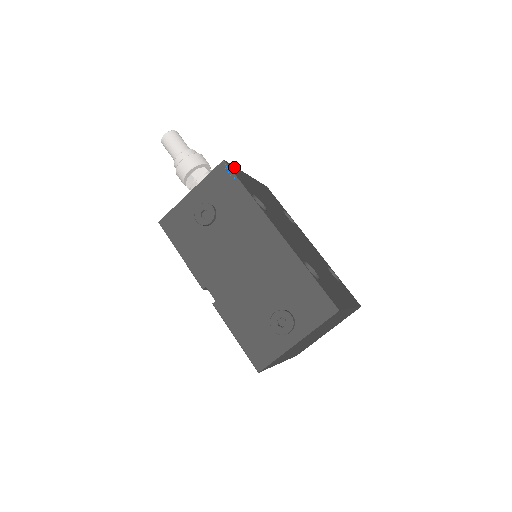
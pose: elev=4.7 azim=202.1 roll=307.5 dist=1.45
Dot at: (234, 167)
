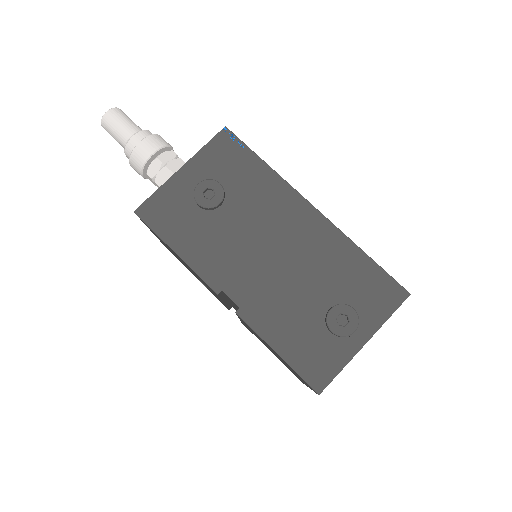
Dot at: occluded
